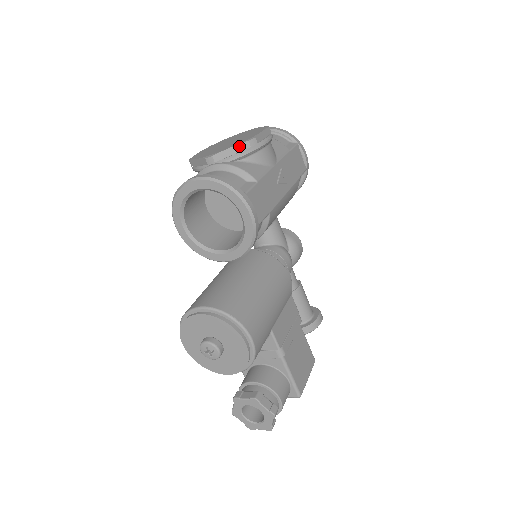
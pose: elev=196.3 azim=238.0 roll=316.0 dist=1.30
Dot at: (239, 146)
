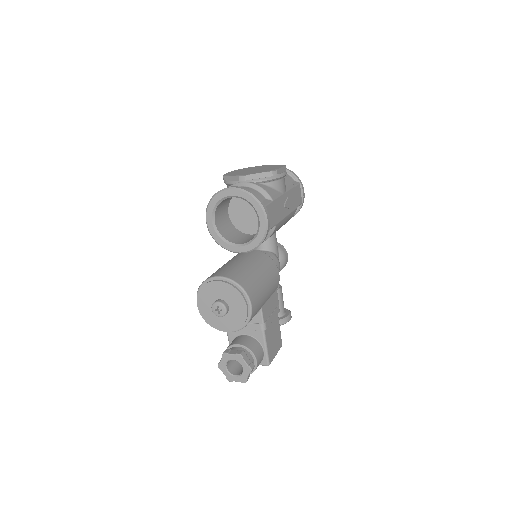
Dot at: (265, 173)
